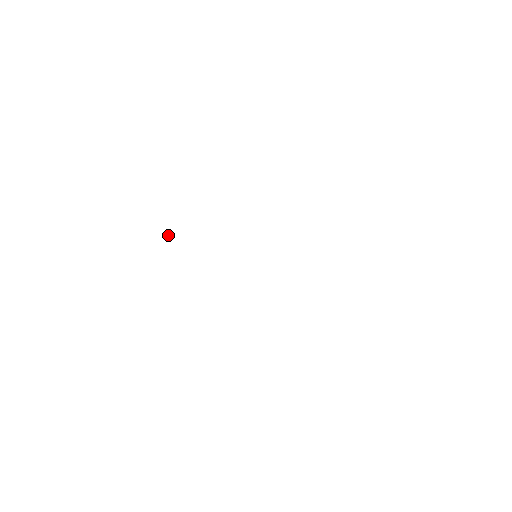
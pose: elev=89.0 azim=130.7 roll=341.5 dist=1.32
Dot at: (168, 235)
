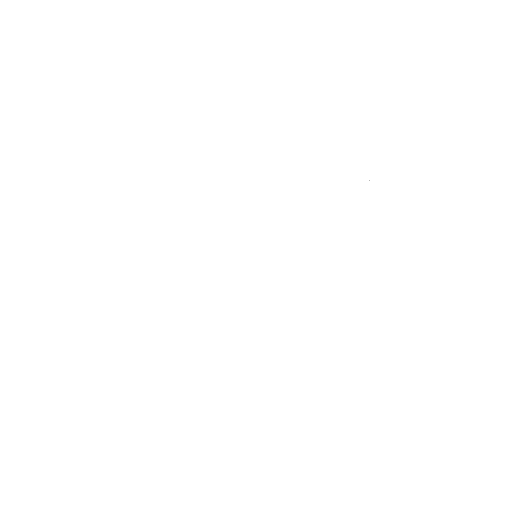
Dot at: occluded
